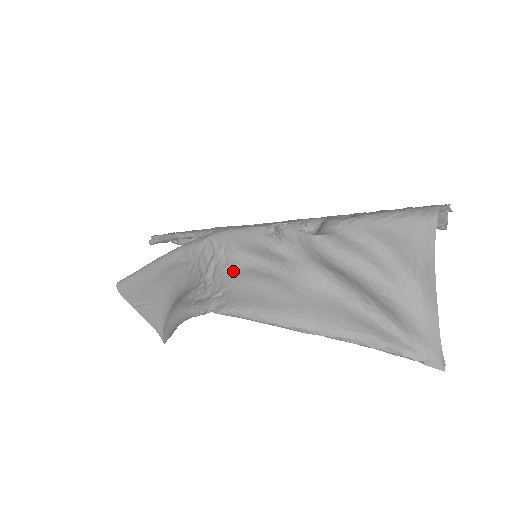
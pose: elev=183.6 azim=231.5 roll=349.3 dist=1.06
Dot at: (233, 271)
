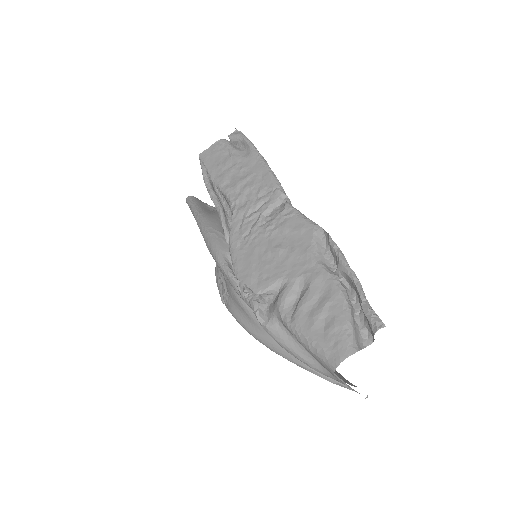
Dot at: (231, 288)
